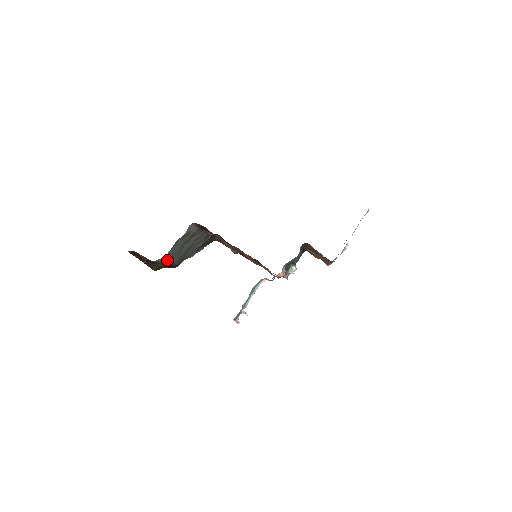
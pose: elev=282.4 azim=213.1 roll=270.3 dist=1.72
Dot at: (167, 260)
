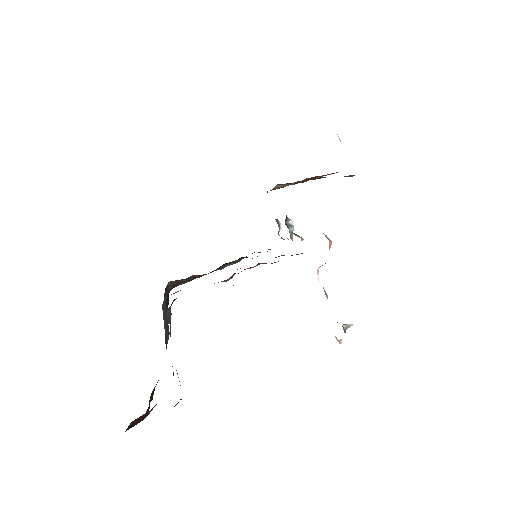
Dot at: occluded
